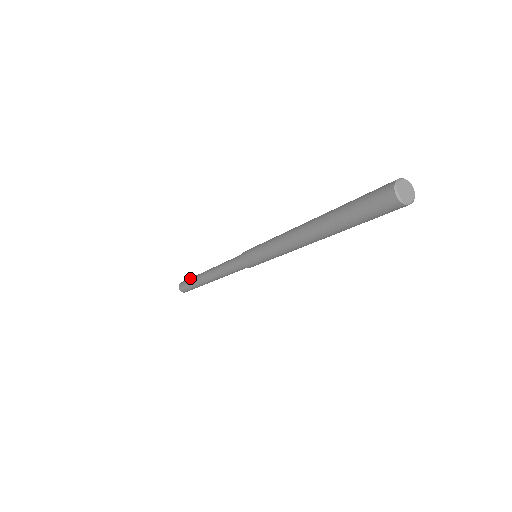
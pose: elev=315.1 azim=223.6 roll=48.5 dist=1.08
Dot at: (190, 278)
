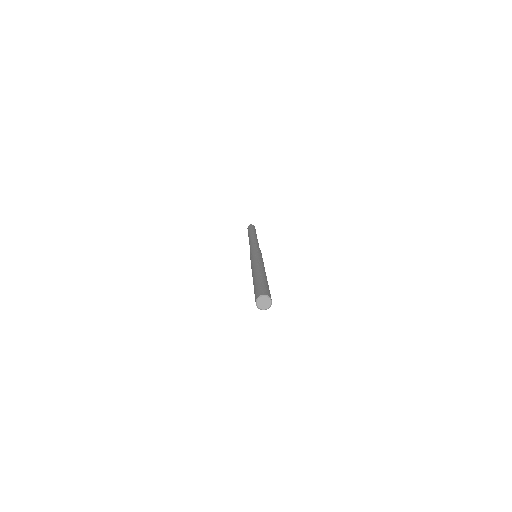
Dot at: (249, 229)
